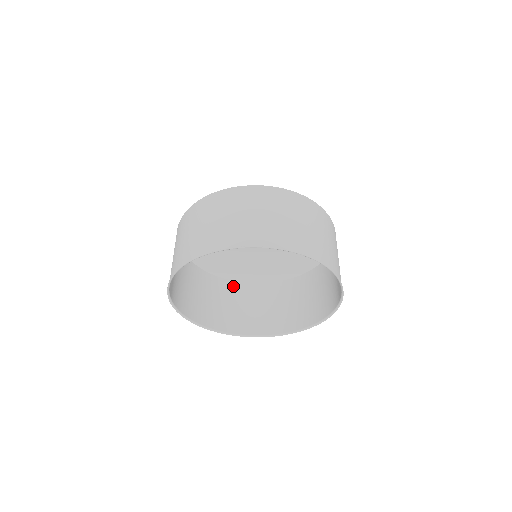
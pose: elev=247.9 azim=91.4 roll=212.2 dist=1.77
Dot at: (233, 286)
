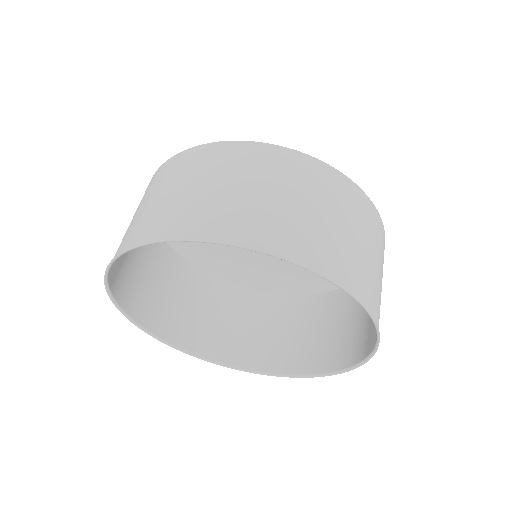
Dot at: (294, 303)
